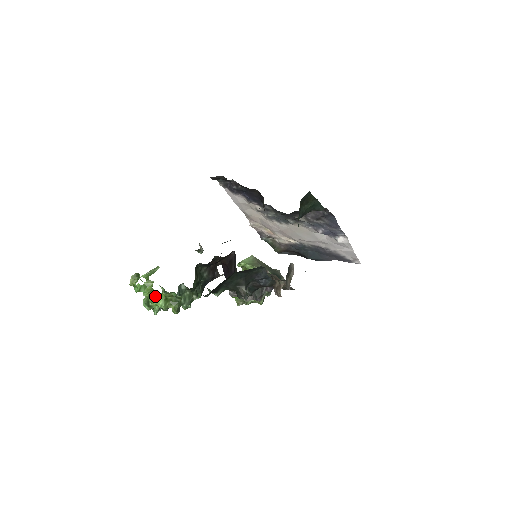
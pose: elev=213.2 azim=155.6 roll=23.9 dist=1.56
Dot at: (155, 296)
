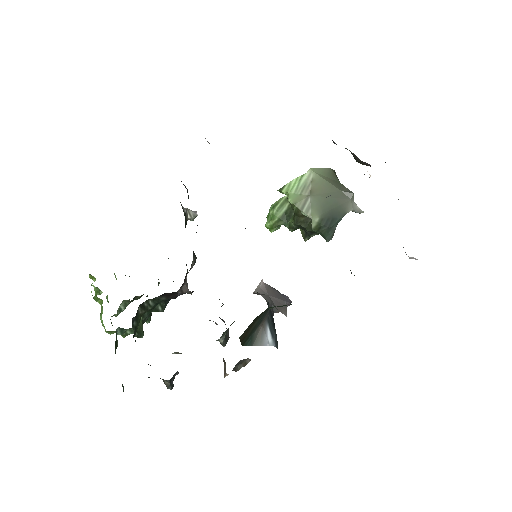
Dot at: (101, 320)
